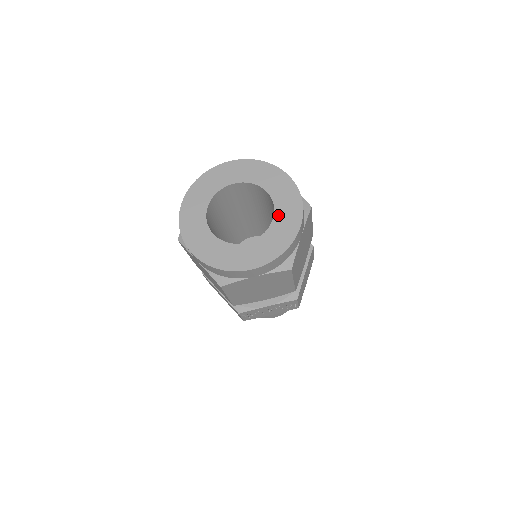
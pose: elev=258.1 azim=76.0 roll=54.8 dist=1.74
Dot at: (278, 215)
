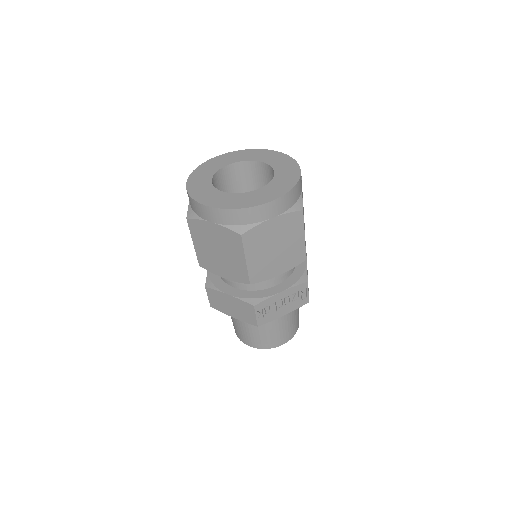
Dot at: (278, 170)
